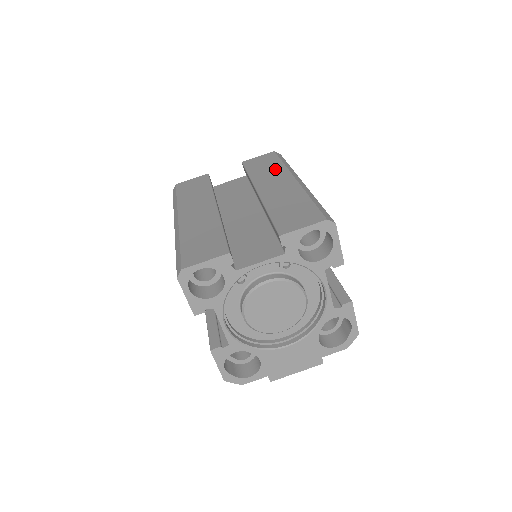
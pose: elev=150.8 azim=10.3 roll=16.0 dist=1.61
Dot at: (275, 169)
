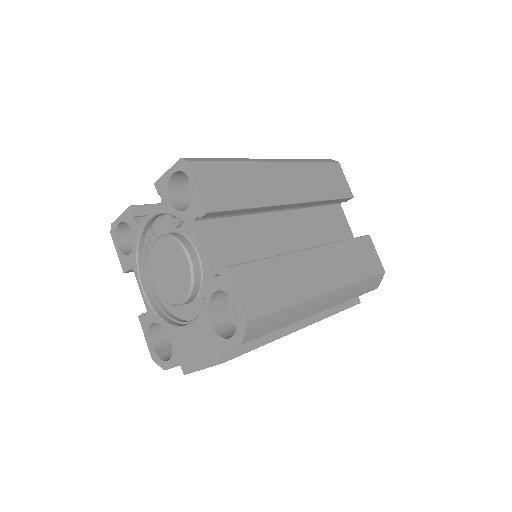
Dot at: occluded
